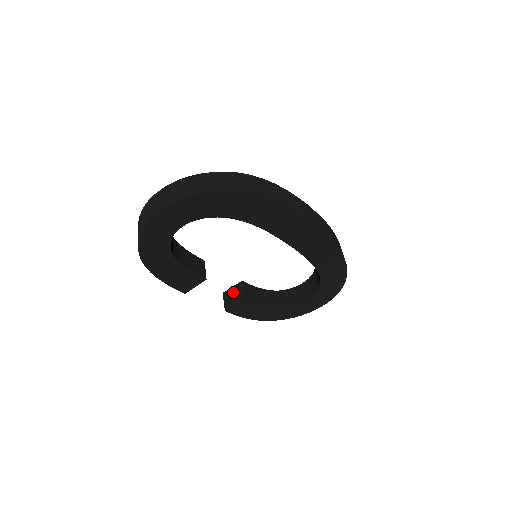
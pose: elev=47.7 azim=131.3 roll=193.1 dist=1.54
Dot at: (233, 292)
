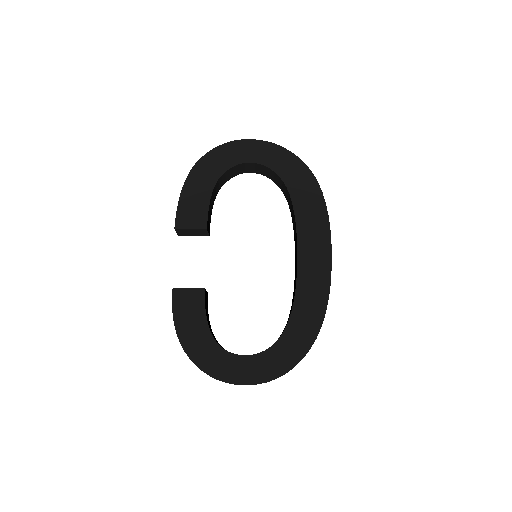
Dot at: occluded
